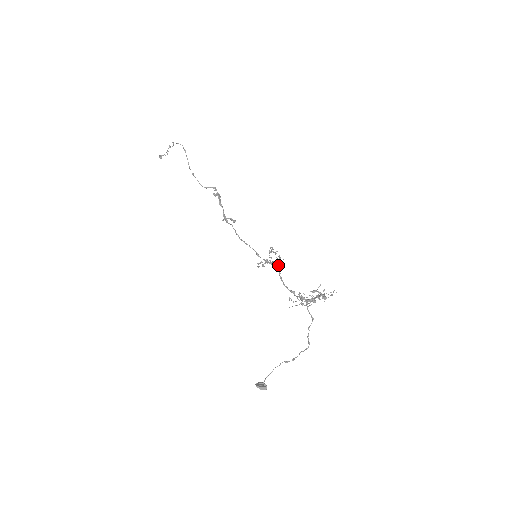
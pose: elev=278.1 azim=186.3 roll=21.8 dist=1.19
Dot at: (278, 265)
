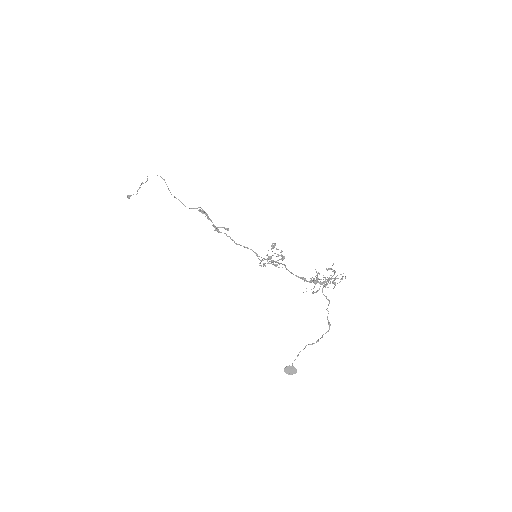
Dot at: occluded
